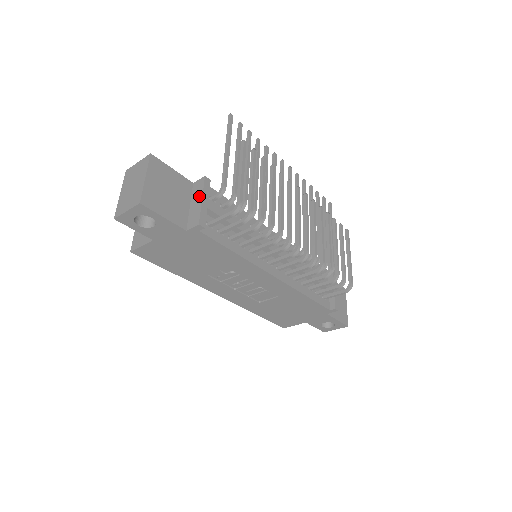
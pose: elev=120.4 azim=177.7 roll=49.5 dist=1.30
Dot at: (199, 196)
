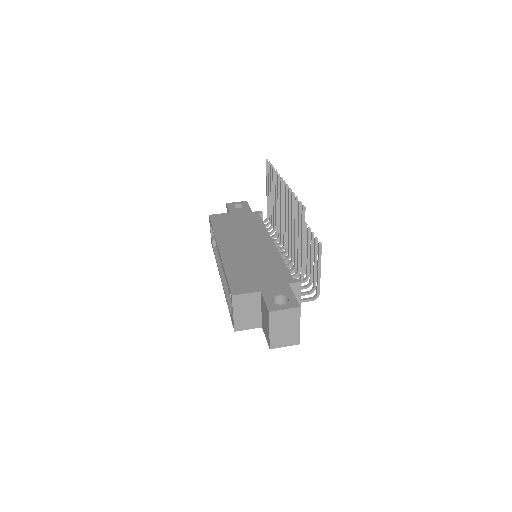
Dot at: (298, 297)
